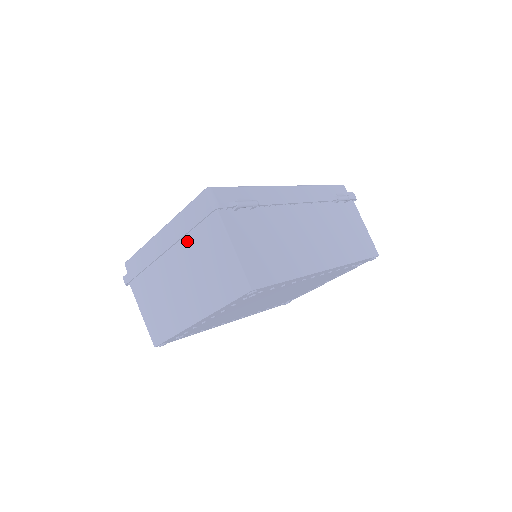
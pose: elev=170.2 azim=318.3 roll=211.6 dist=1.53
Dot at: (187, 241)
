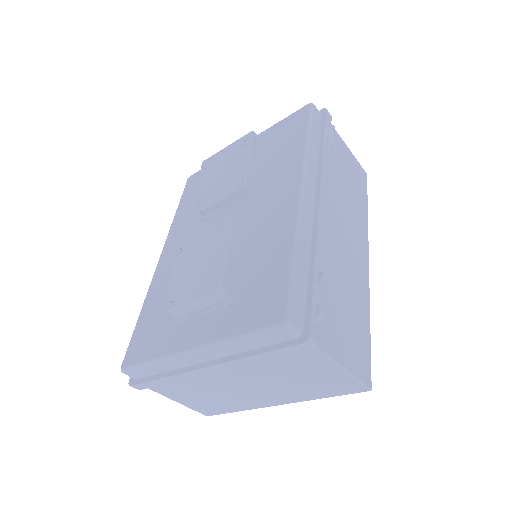
Dot at: occluded
